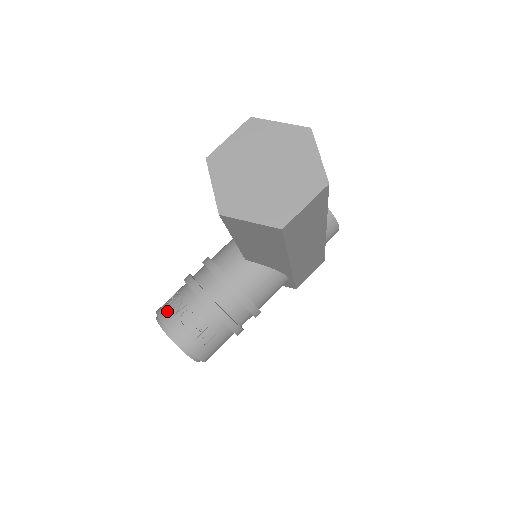
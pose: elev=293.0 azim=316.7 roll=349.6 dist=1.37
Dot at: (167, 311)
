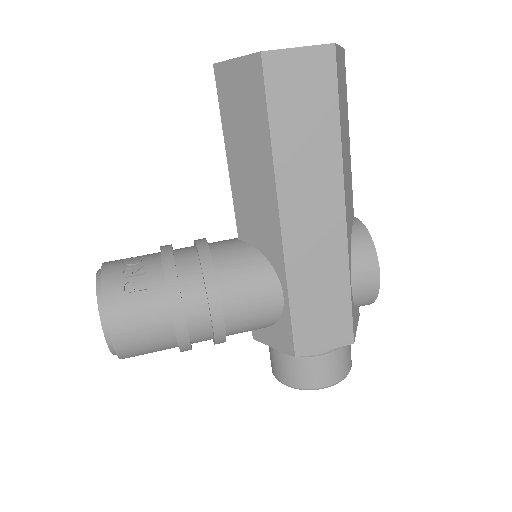
Dot at: occluded
